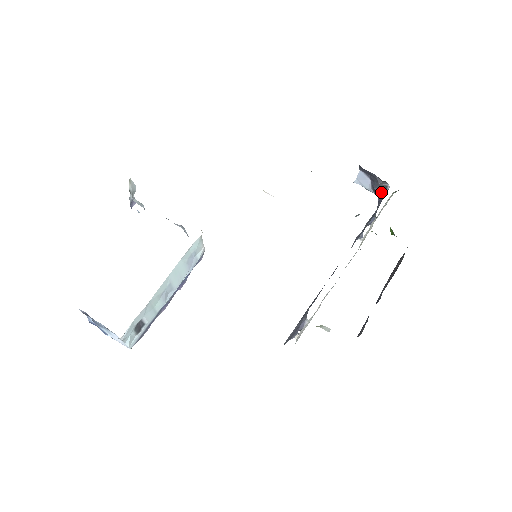
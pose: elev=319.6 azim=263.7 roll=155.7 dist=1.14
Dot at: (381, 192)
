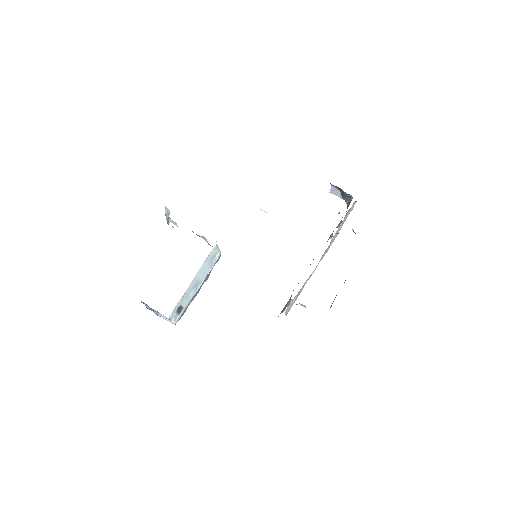
Dot at: (348, 200)
